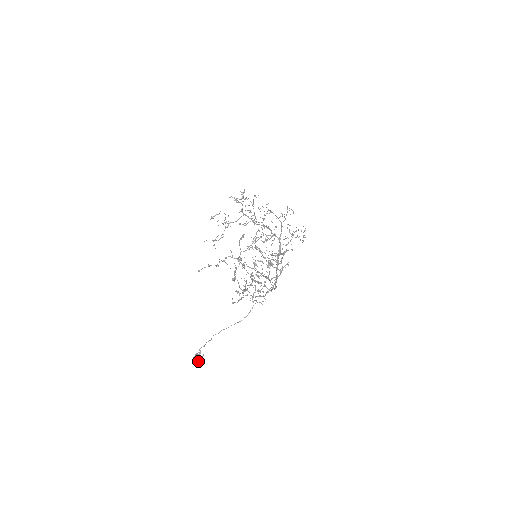
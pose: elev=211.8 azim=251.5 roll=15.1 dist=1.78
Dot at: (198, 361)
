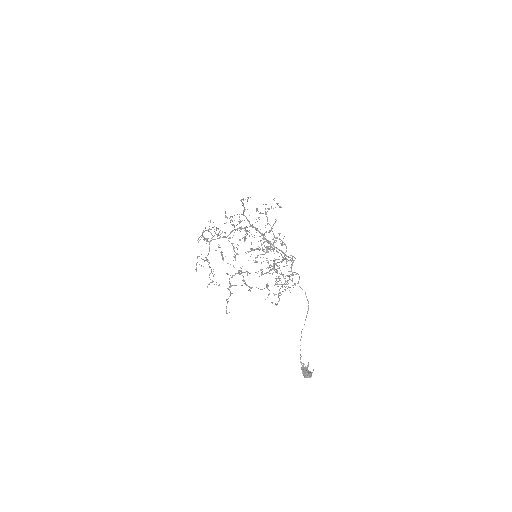
Dot at: (309, 372)
